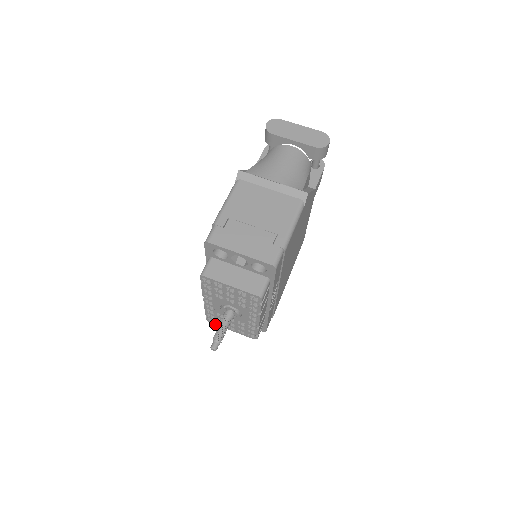
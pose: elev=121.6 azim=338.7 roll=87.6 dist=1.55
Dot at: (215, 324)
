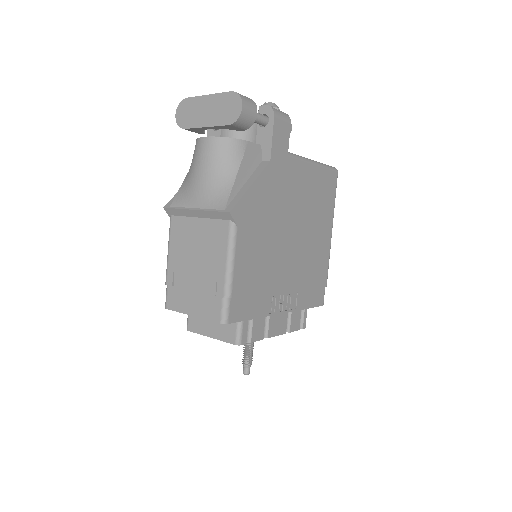
Dot at: occluded
